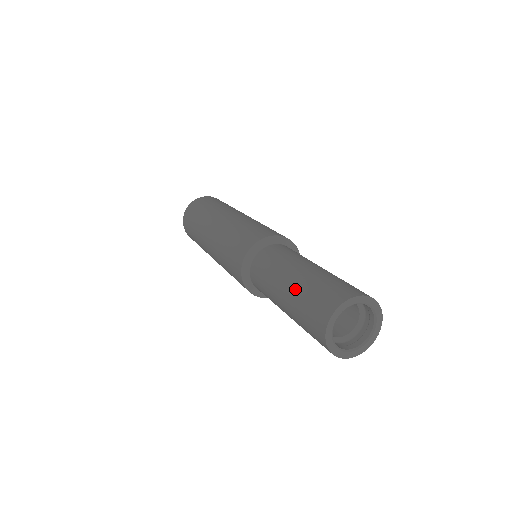
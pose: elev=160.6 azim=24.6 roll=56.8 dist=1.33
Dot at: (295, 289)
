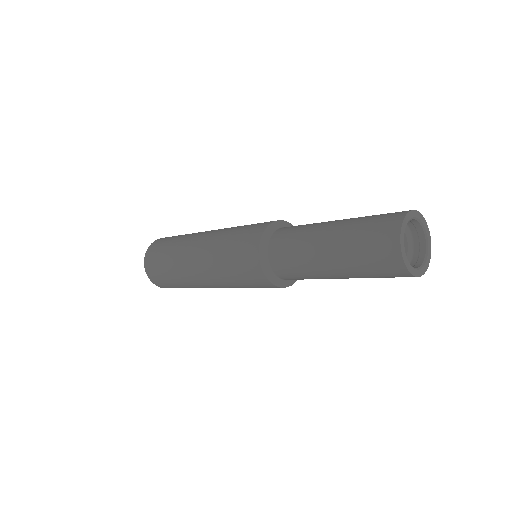
Dot at: (353, 218)
